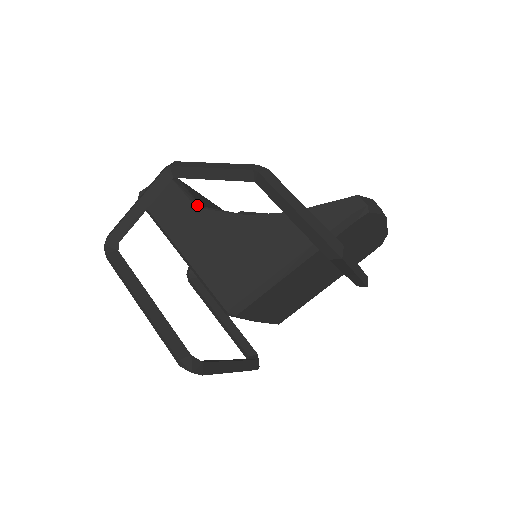
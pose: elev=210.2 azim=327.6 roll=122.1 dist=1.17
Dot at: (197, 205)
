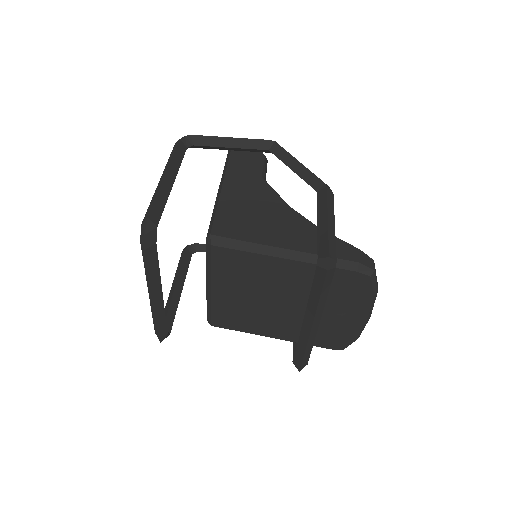
Dot at: (264, 177)
